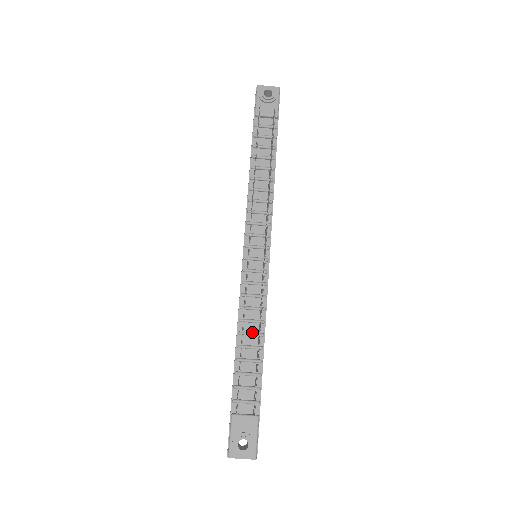
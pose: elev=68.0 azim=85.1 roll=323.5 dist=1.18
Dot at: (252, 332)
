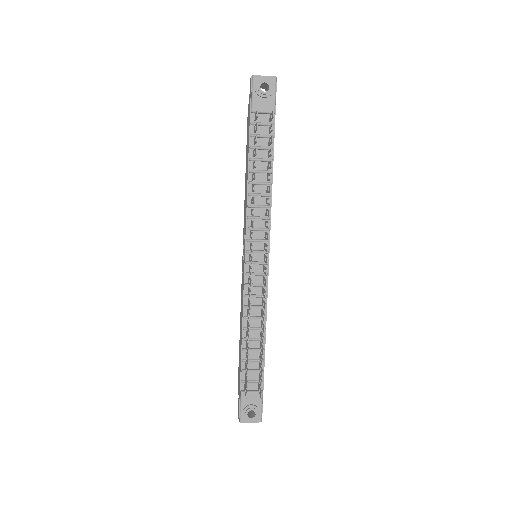
Dot at: (255, 327)
